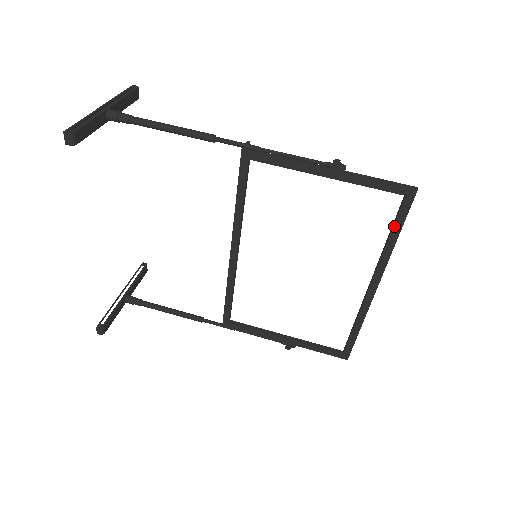
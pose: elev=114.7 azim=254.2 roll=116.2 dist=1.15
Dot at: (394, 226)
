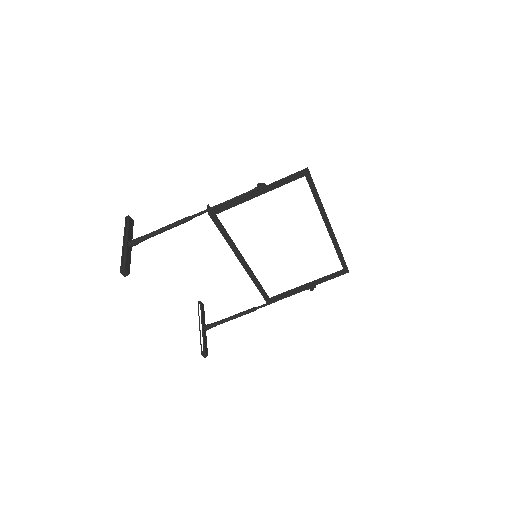
Dot at: (312, 192)
